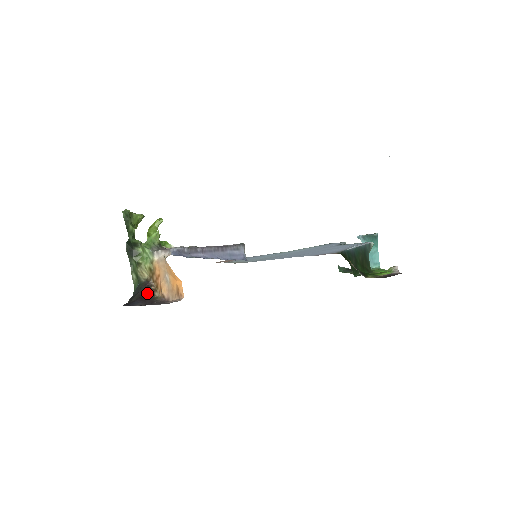
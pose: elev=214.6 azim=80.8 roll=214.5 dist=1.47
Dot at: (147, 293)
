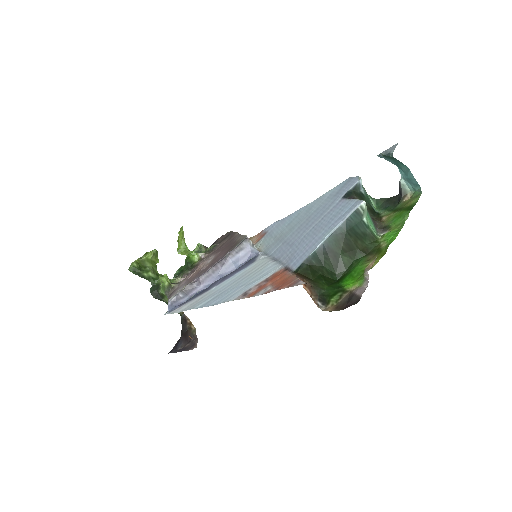
Dot at: (186, 328)
